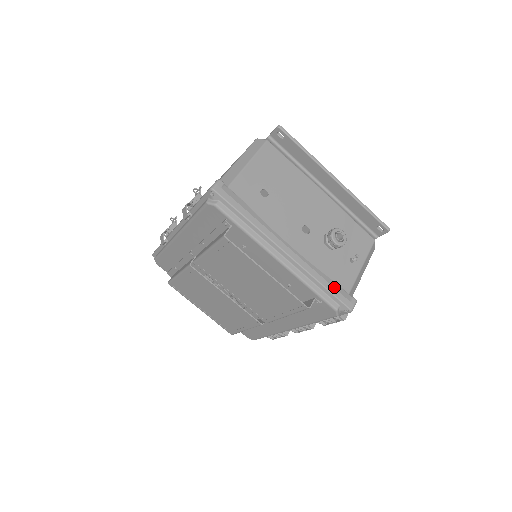
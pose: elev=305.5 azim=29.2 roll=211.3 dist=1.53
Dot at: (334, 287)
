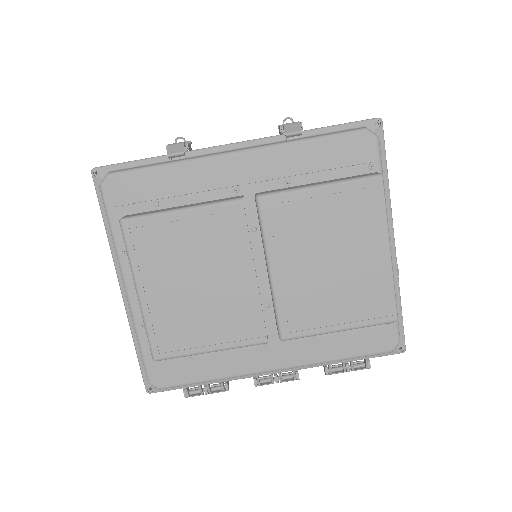
Dot at: occluded
